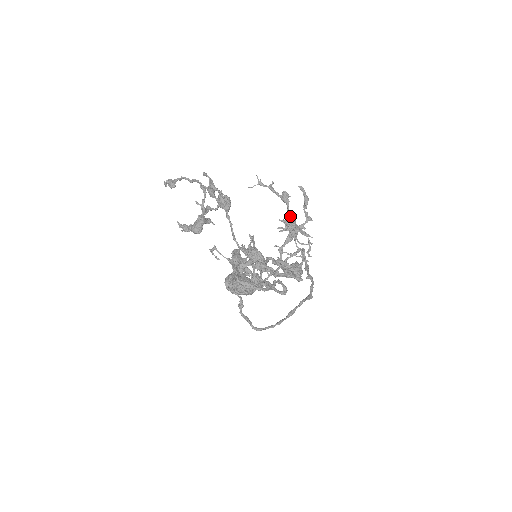
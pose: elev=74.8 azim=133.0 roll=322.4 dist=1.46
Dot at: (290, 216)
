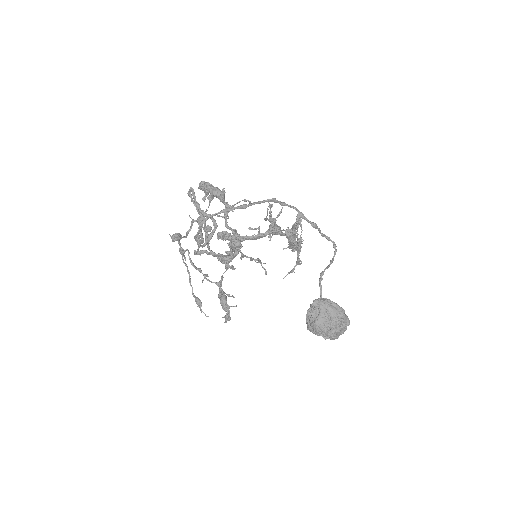
Dot at: occluded
